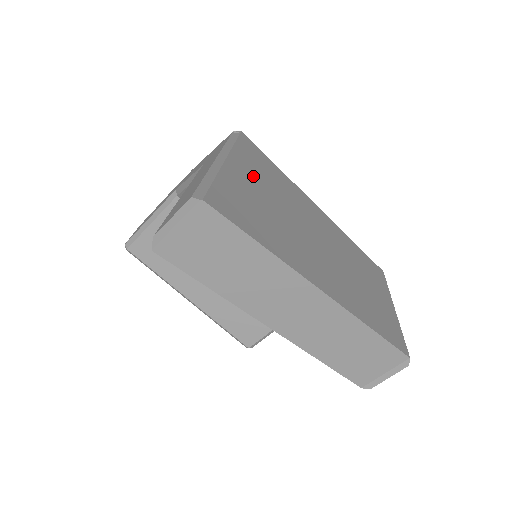
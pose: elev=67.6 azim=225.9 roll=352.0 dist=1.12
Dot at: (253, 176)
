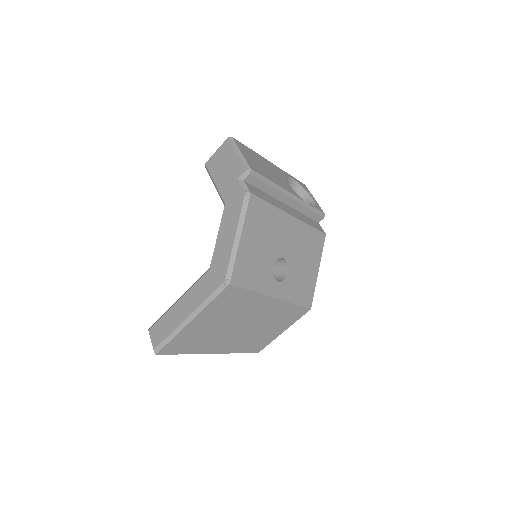
Dot at: (209, 319)
